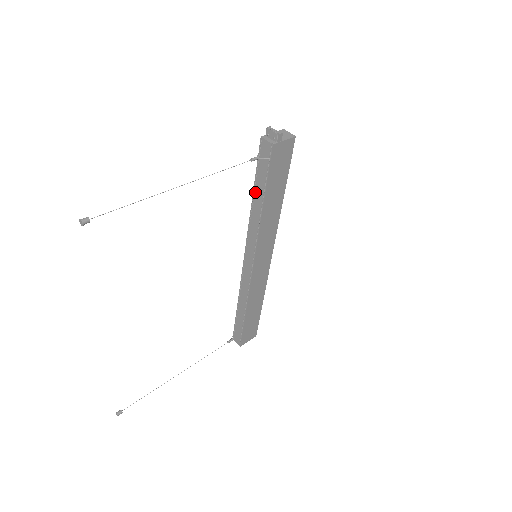
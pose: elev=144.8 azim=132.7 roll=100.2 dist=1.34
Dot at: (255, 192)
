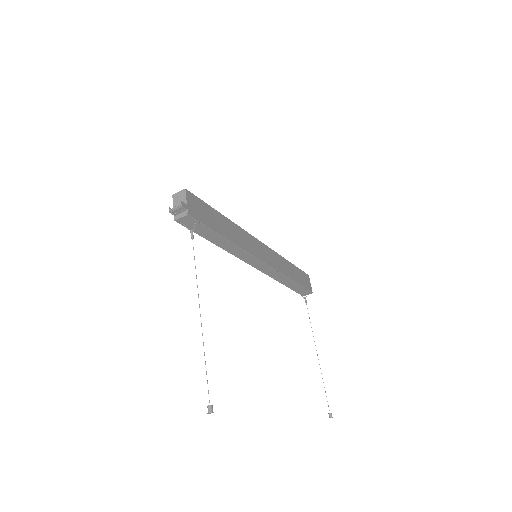
Dot at: (212, 241)
